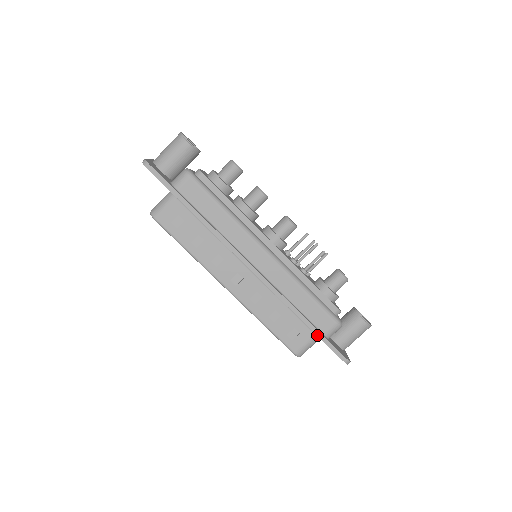
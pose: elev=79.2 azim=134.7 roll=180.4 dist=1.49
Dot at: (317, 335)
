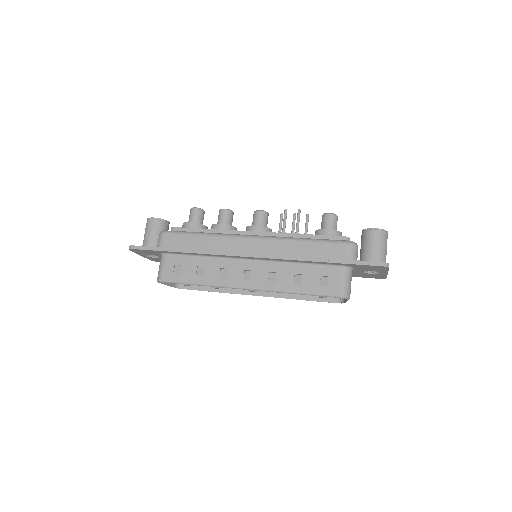
Dot at: (339, 263)
